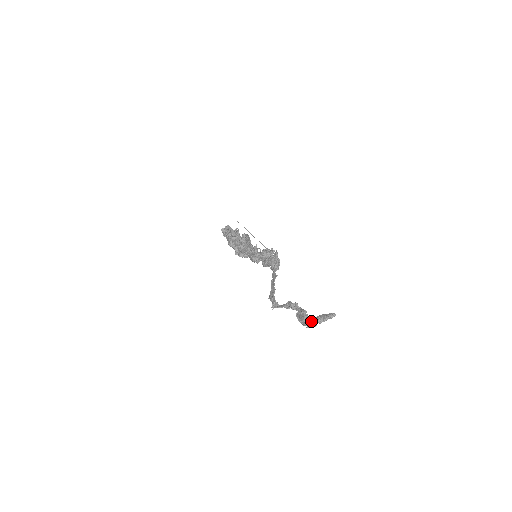
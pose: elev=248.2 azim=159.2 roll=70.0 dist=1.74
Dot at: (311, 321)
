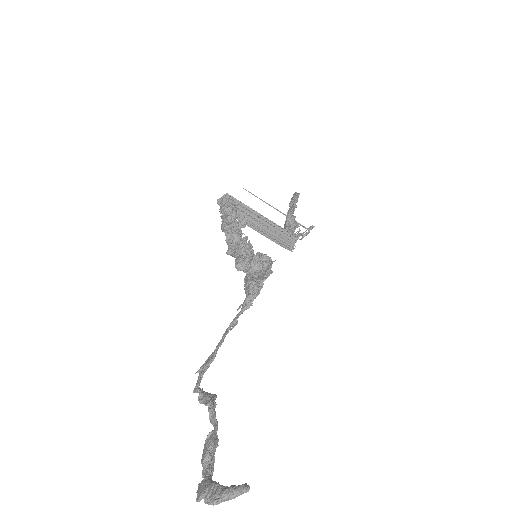
Dot at: (204, 479)
